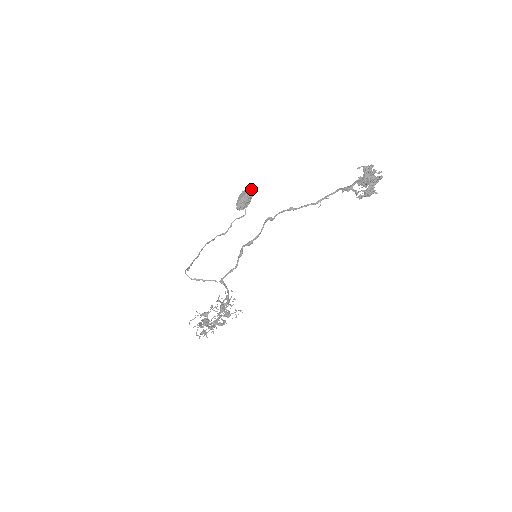
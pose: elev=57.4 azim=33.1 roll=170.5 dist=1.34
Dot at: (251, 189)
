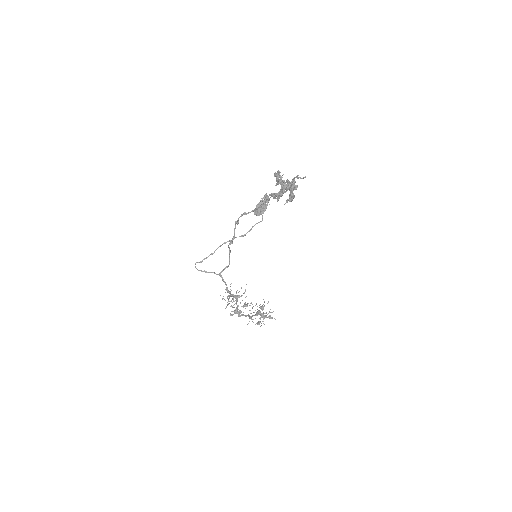
Dot at: (265, 197)
